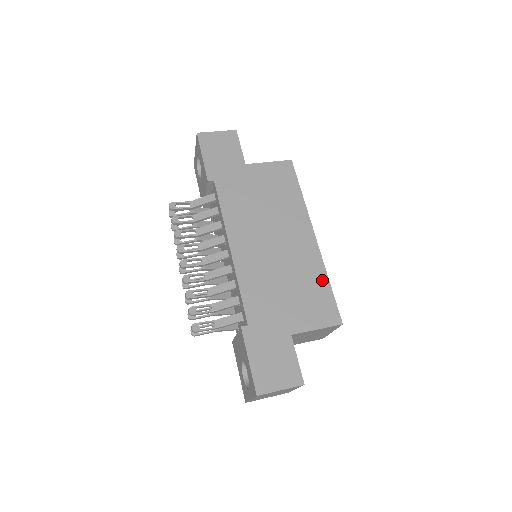
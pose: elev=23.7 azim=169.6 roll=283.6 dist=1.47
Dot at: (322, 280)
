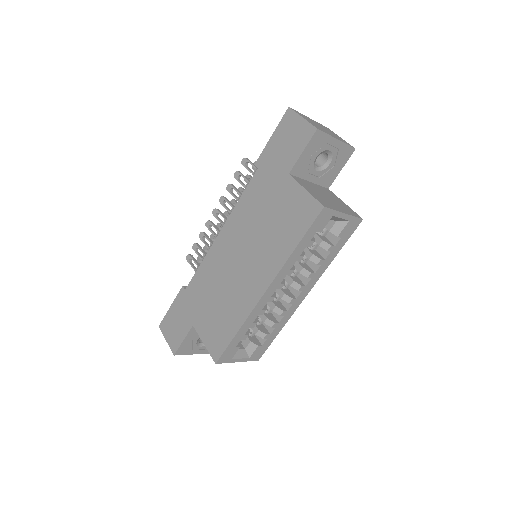
Dot at: (235, 324)
